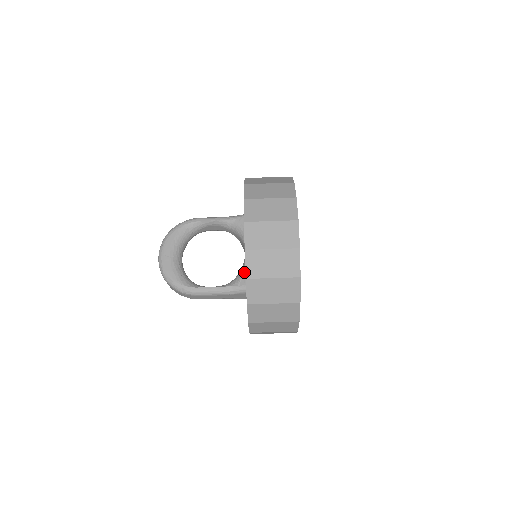
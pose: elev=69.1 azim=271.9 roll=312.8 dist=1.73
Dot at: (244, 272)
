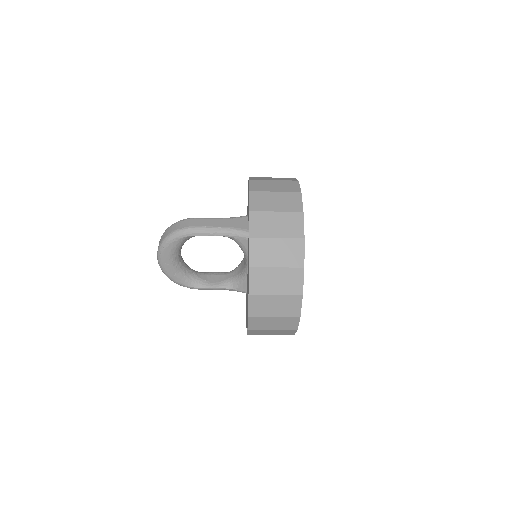
Dot at: (244, 283)
